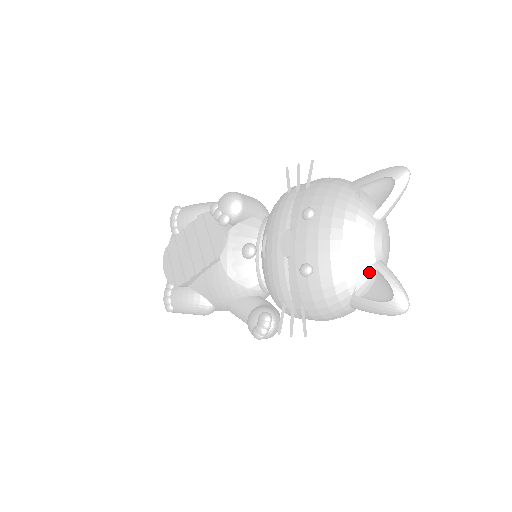
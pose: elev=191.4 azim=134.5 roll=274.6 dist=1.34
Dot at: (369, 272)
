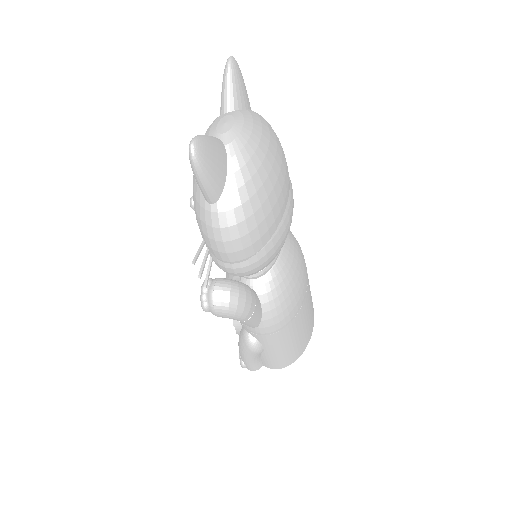
Dot at: occluded
